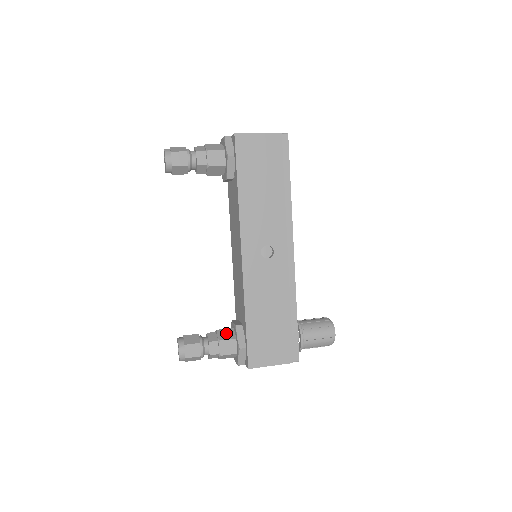
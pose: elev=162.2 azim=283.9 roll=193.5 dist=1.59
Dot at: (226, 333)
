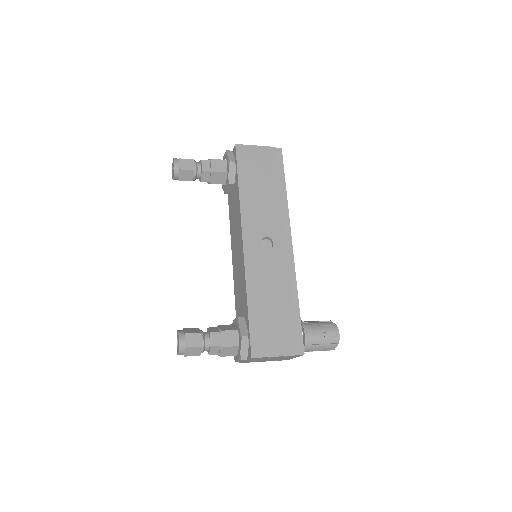
Dot at: (227, 327)
